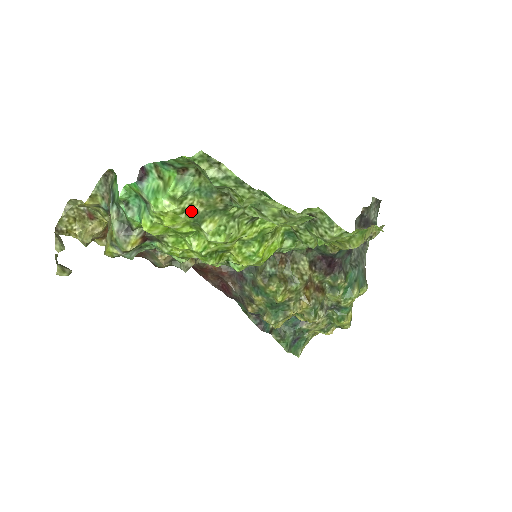
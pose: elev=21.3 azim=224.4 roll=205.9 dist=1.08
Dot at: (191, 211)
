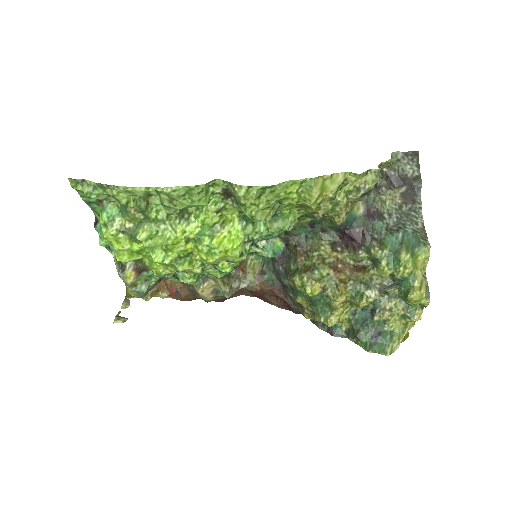
Dot at: (124, 229)
